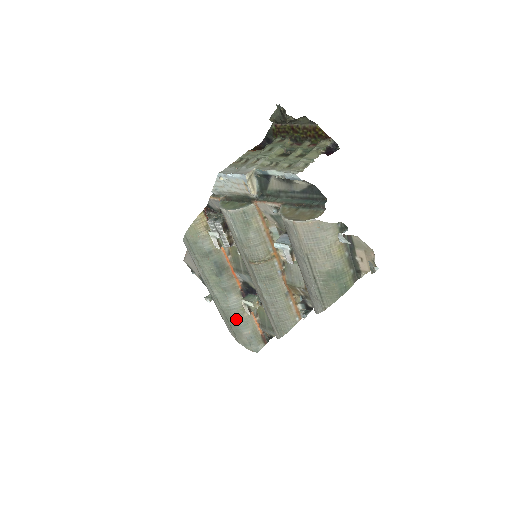
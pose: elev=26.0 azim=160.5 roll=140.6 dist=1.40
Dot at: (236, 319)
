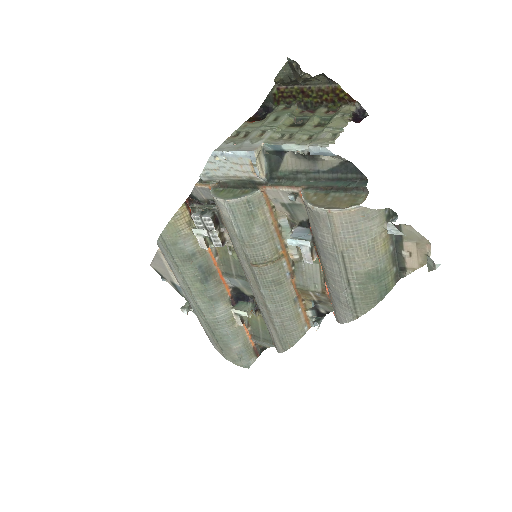
Dot at: (224, 332)
